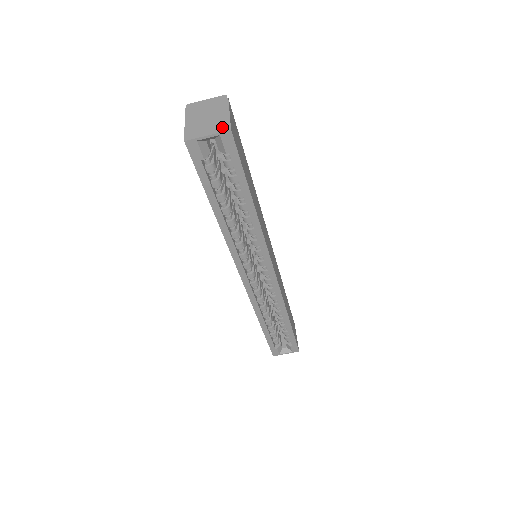
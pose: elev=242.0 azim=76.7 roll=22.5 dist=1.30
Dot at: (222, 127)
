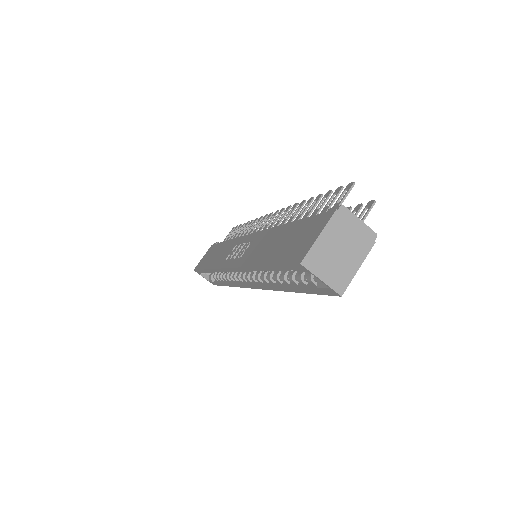
Dot at: (339, 283)
